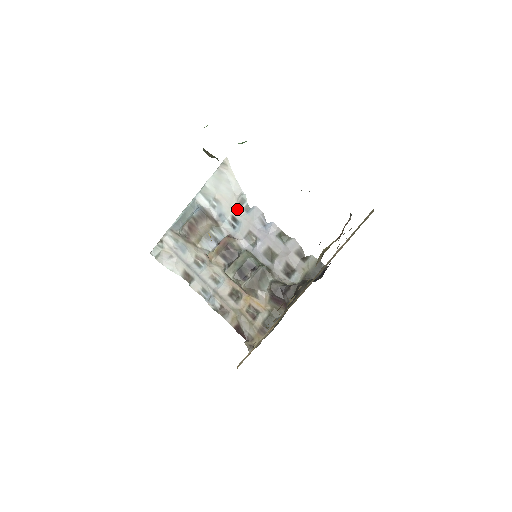
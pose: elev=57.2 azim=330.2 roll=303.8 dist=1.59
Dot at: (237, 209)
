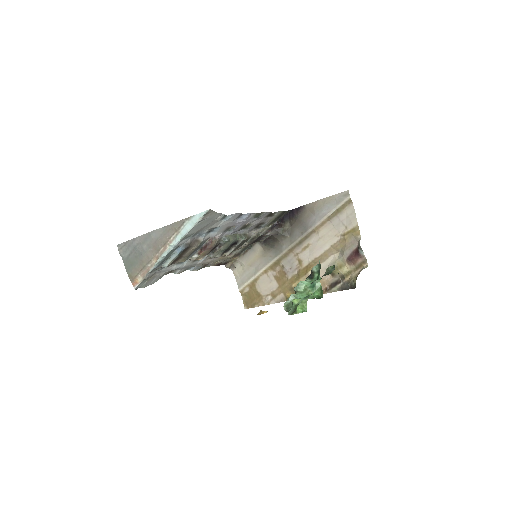
Dot at: (216, 223)
